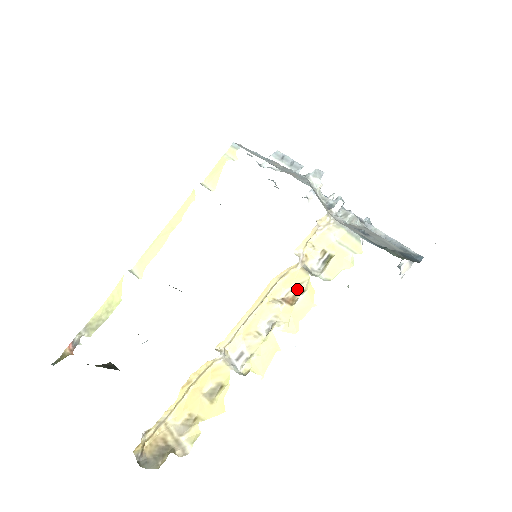
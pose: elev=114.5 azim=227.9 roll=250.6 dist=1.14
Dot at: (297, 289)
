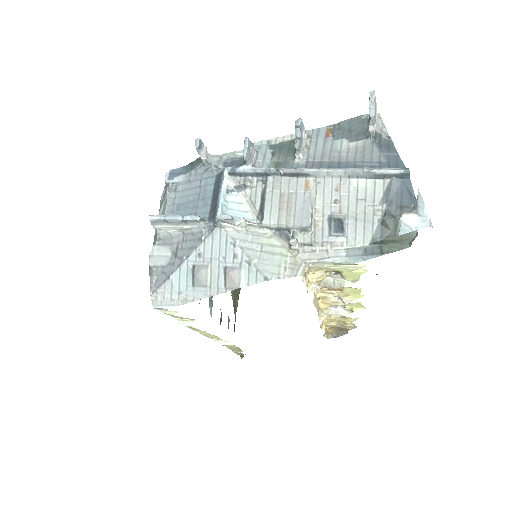
Dot at: occluded
